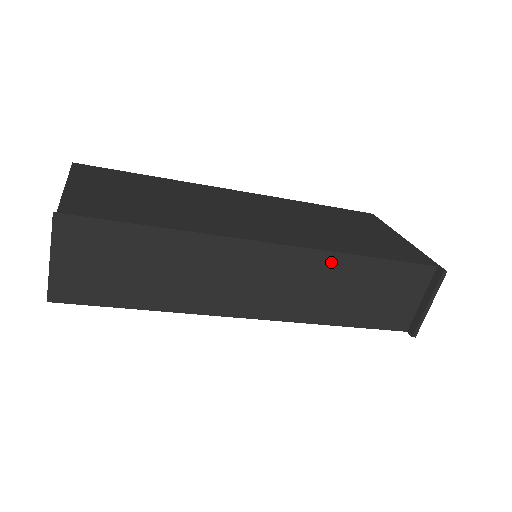
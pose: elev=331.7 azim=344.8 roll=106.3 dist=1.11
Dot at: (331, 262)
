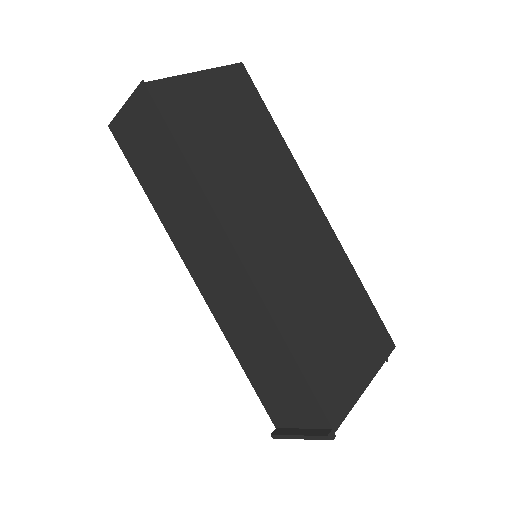
Dot at: (265, 321)
